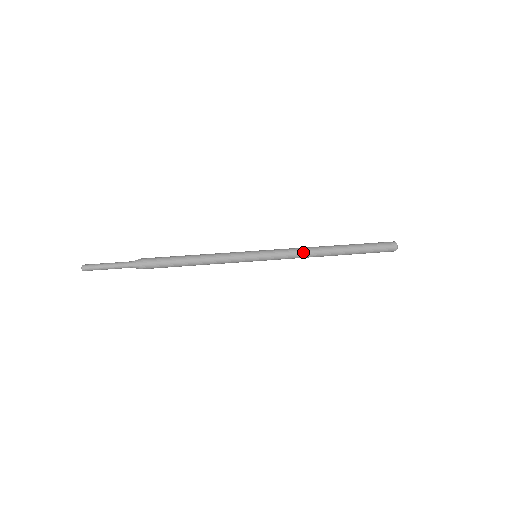
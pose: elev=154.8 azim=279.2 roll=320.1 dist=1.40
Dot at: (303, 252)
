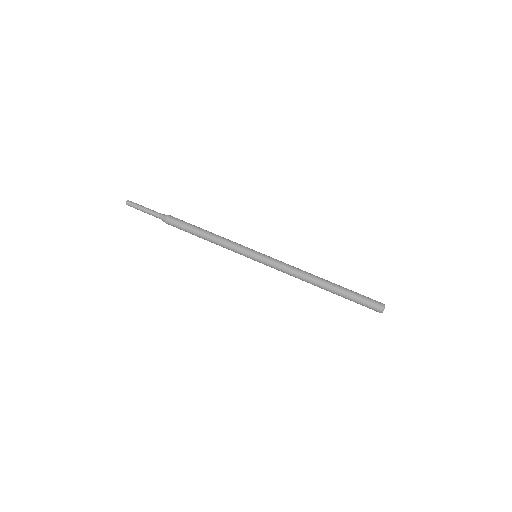
Dot at: (295, 271)
